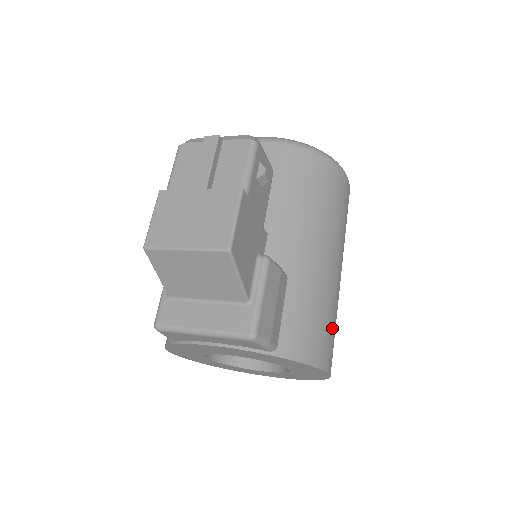
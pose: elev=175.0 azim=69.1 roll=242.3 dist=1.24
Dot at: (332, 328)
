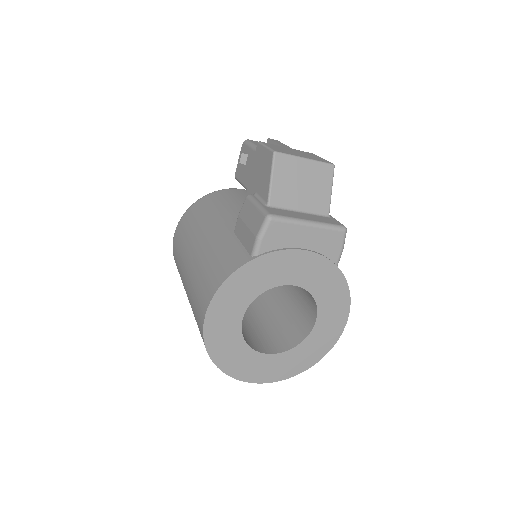
Dot at: occluded
